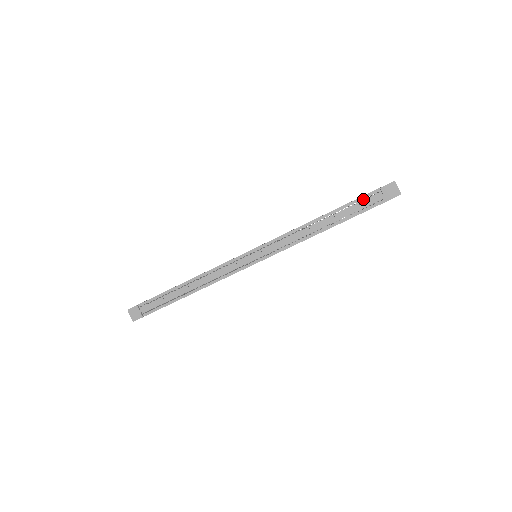
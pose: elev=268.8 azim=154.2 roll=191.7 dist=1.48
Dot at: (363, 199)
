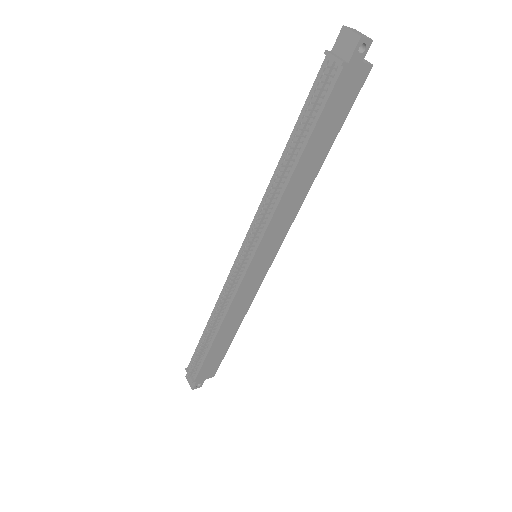
Dot at: occluded
